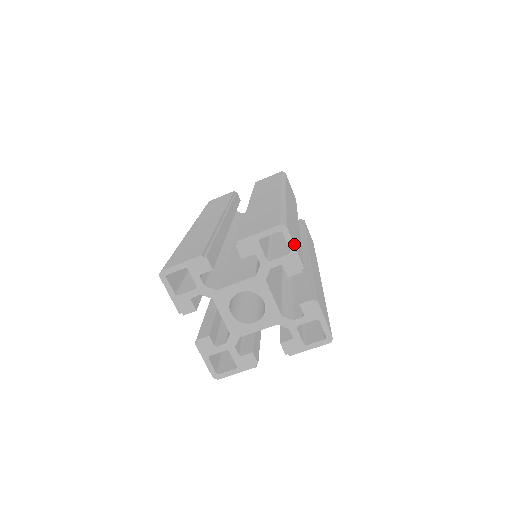
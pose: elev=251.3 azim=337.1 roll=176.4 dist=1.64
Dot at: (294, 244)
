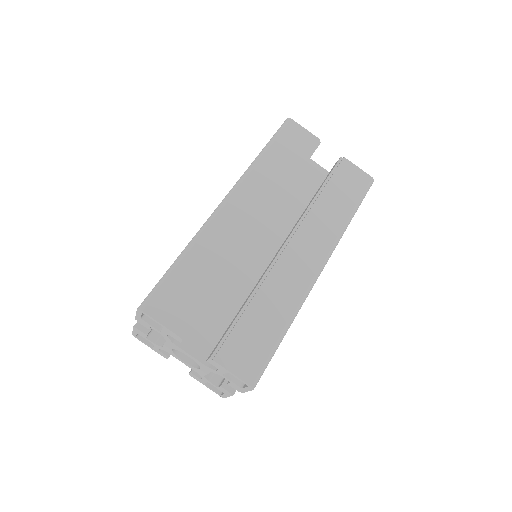
Dot at: (249, 390)
